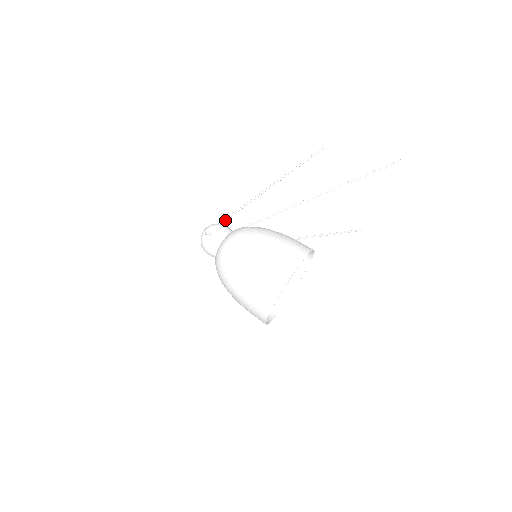
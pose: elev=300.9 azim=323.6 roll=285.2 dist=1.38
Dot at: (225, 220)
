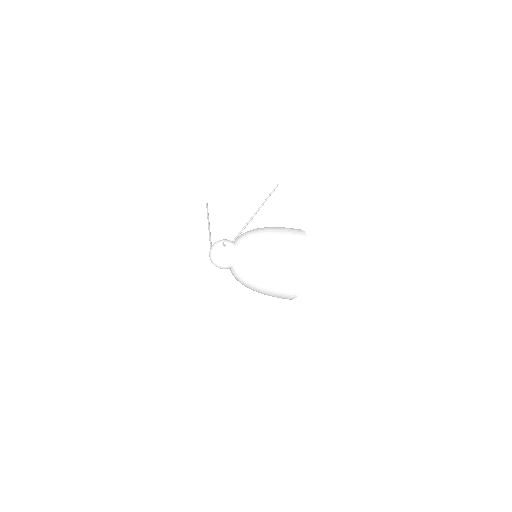
Dot at: (211, 245)
